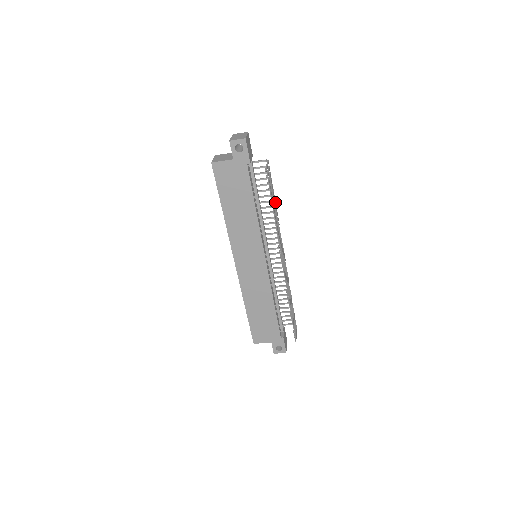
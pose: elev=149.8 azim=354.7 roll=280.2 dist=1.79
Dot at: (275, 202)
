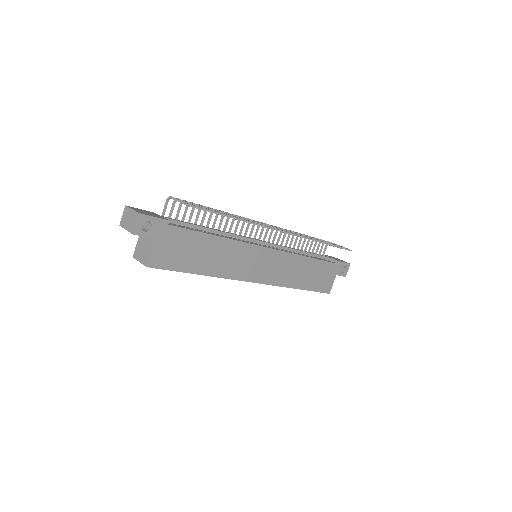
Dot at: occluded
